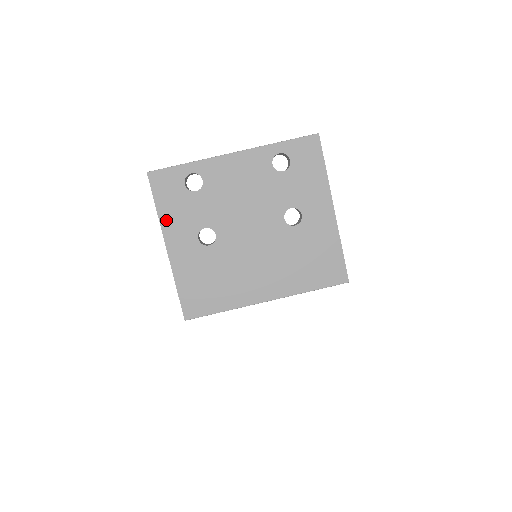
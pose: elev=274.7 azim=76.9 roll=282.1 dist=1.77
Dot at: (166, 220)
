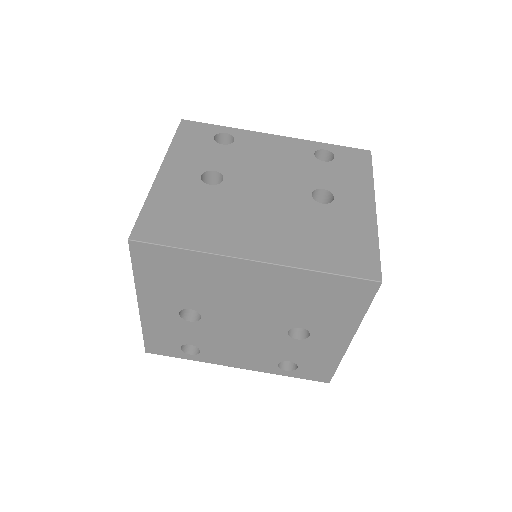
Dot at: (176, 152)
